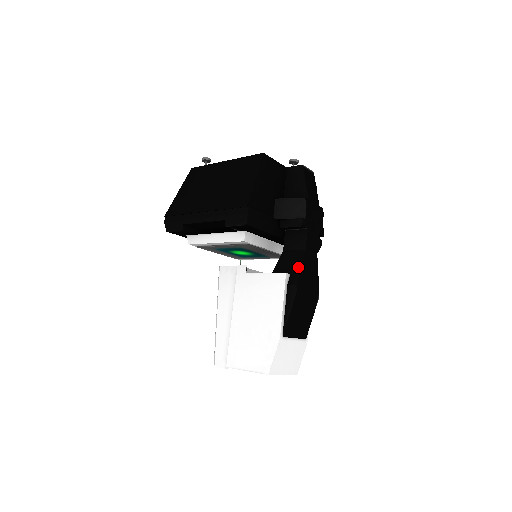
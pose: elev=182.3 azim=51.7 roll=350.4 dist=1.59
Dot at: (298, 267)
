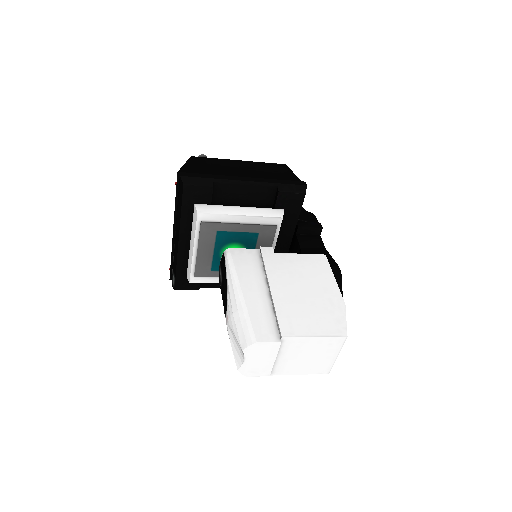
Dot at: (329, 256)
